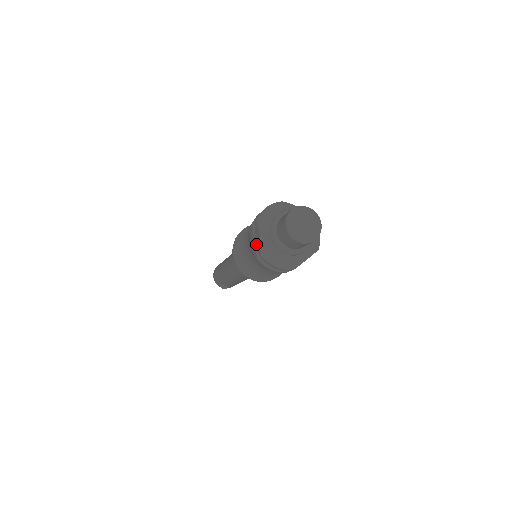
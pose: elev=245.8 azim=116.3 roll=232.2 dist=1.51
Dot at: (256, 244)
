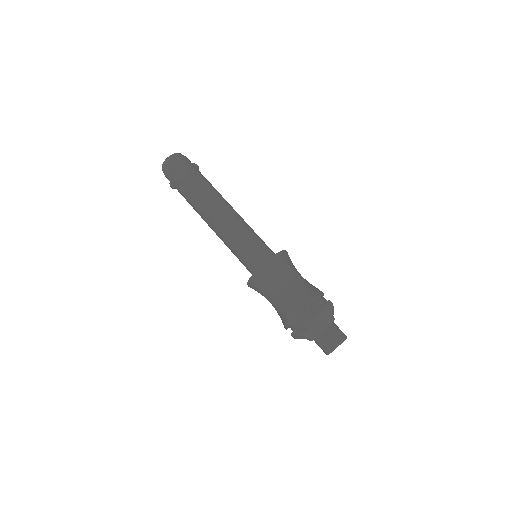
Dot at: (297, 320)
